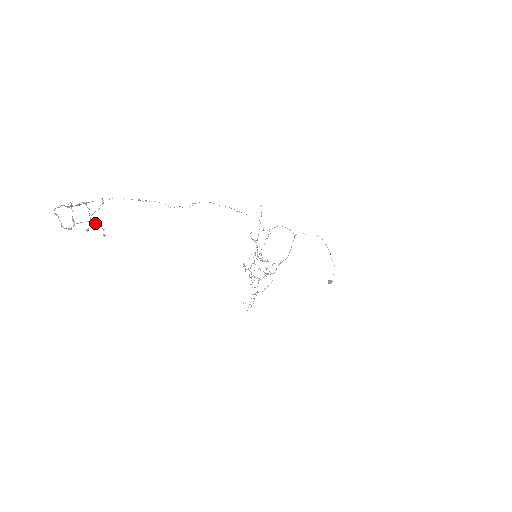
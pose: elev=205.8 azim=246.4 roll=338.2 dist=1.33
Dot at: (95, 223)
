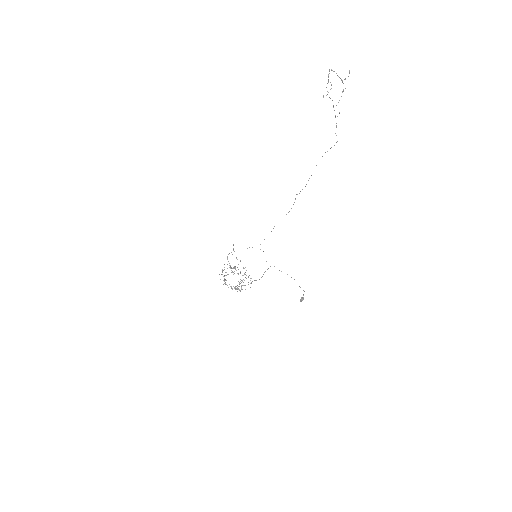
Dot at: occluded
